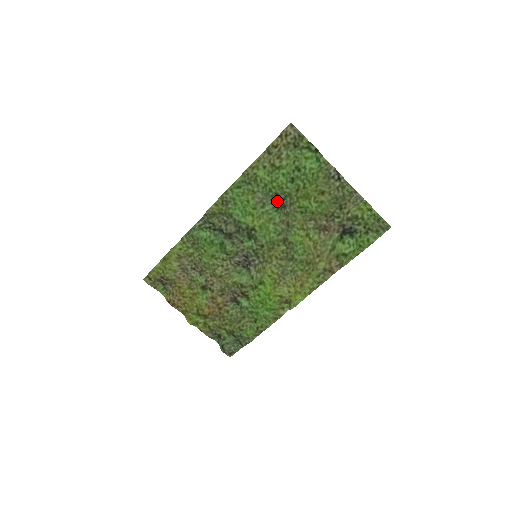
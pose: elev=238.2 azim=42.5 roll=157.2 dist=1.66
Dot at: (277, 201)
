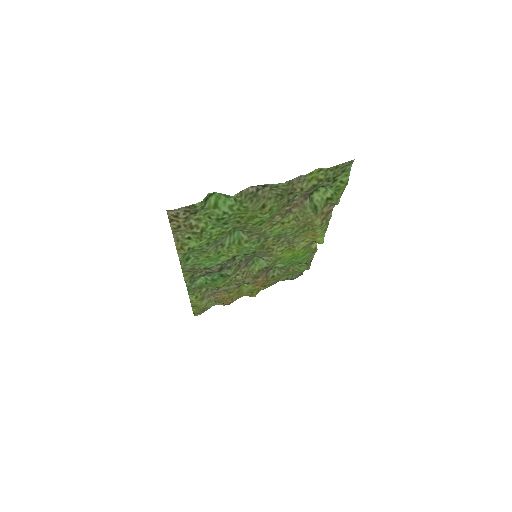
Dot at: occluded
